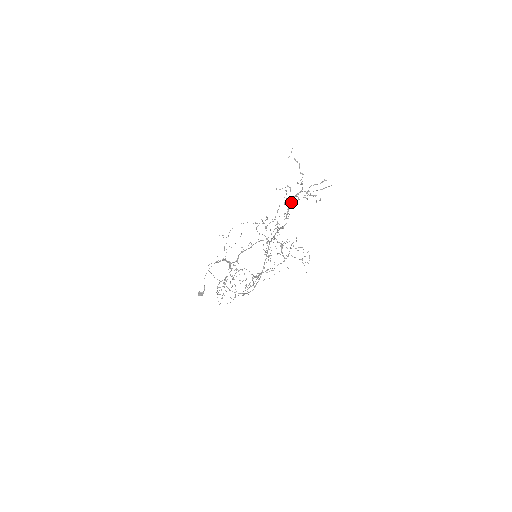
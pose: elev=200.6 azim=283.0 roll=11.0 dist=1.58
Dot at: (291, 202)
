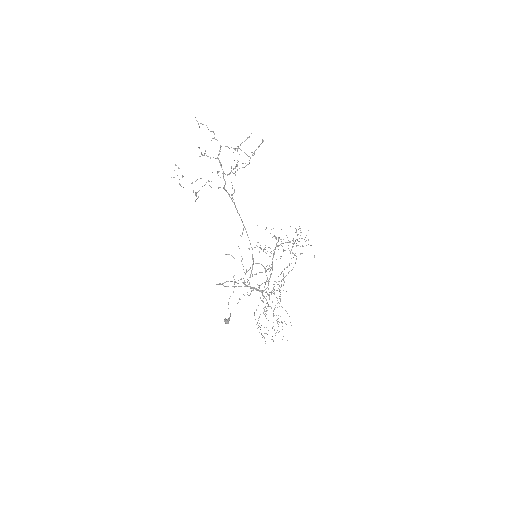
Dot at: (220, 162)
